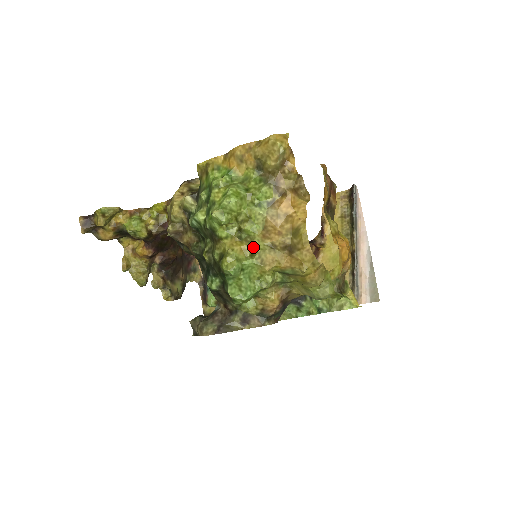
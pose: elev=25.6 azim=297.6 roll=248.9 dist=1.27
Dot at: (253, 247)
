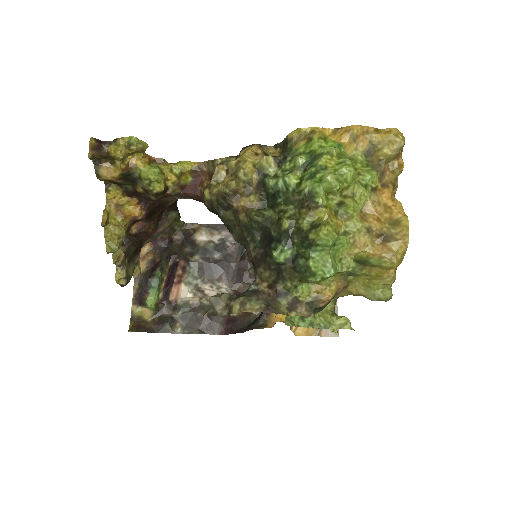
Dot at: (350, 225)
